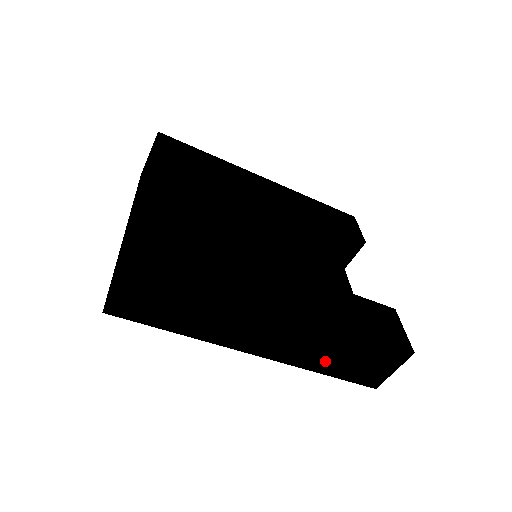
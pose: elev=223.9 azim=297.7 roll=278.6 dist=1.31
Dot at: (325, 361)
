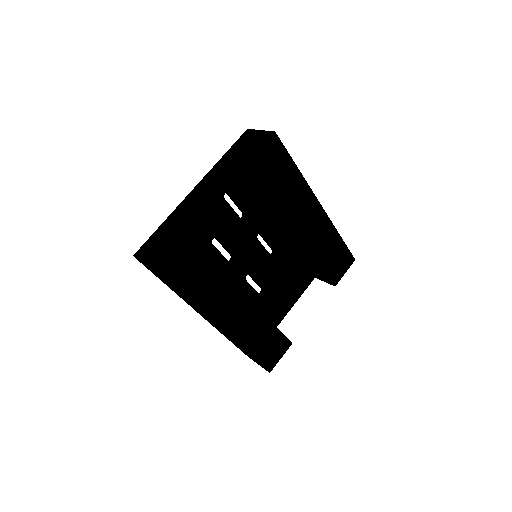
Dot at: (229, 339)
